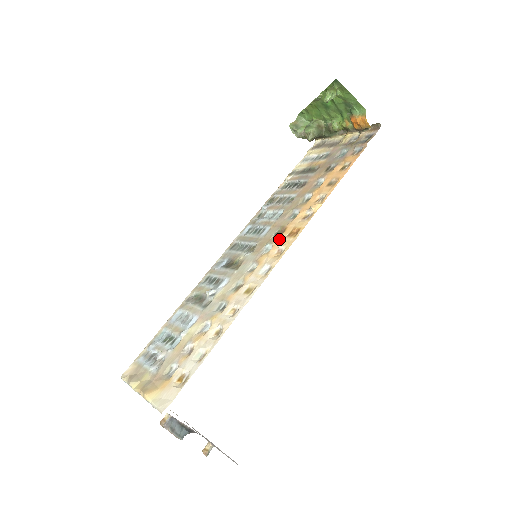
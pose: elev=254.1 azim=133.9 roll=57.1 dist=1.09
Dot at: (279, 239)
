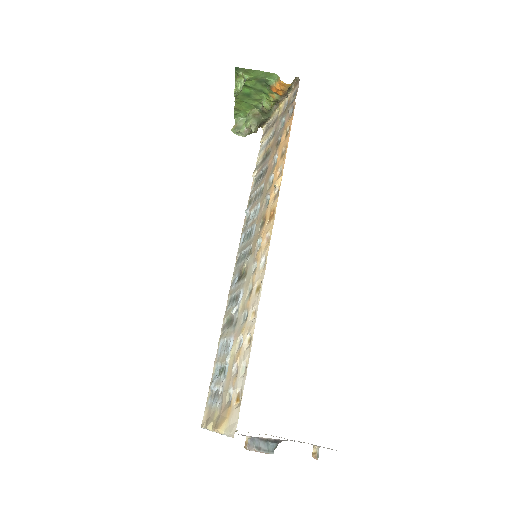
Dot at: (264, 229)
